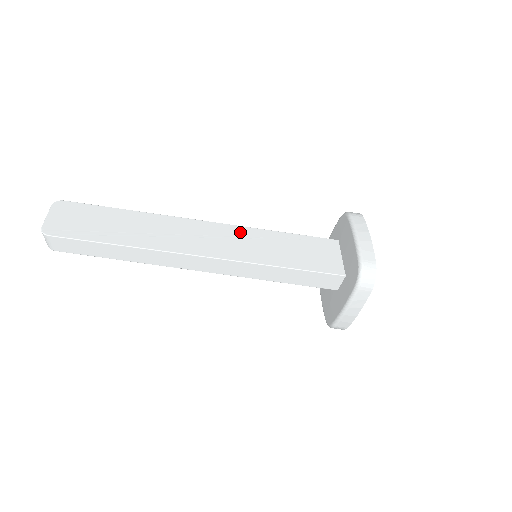
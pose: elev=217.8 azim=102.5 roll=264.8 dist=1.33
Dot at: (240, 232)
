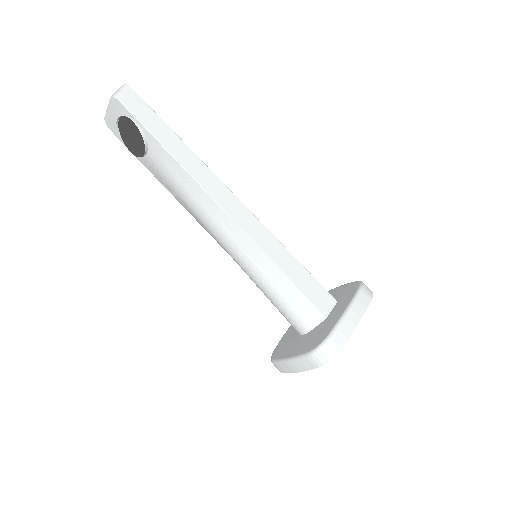
Dot at: occluded
